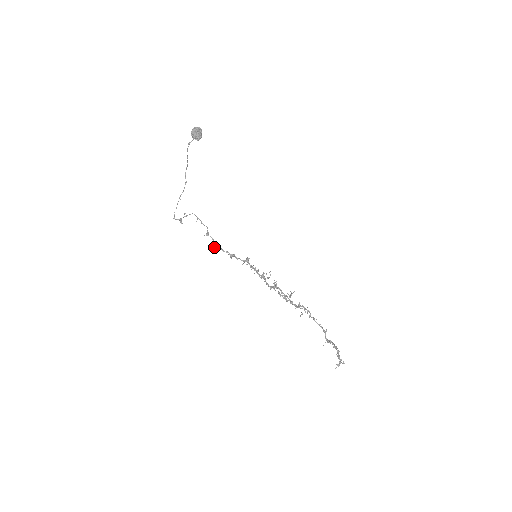
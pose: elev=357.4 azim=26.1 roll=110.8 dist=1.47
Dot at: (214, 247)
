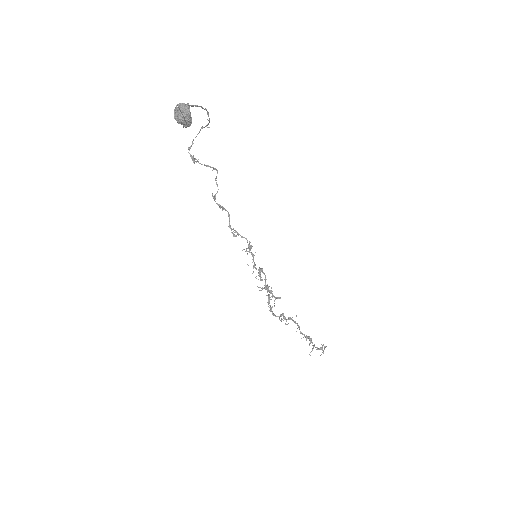
Dot at: (223, 208)
